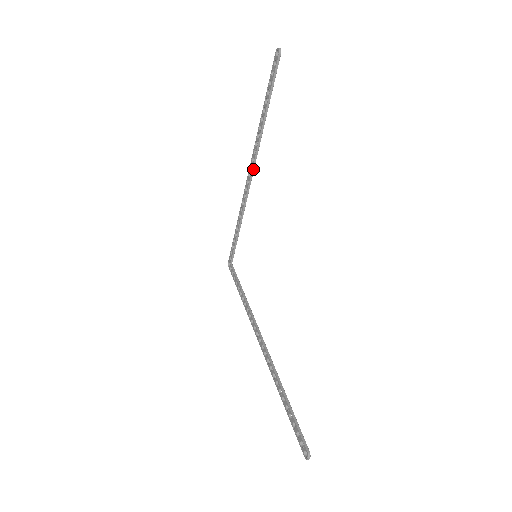
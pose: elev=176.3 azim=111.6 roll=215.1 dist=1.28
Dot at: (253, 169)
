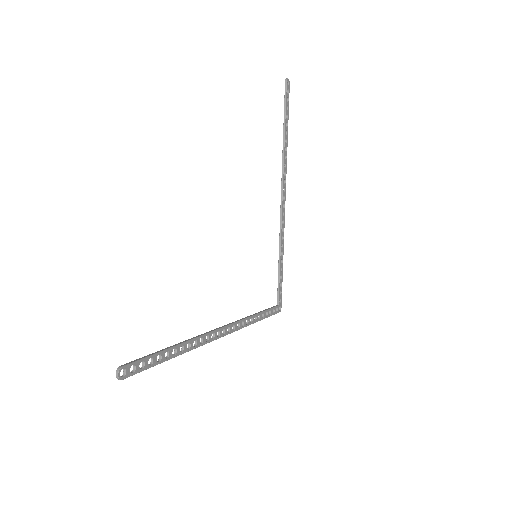
Dot at: (282, 189)
